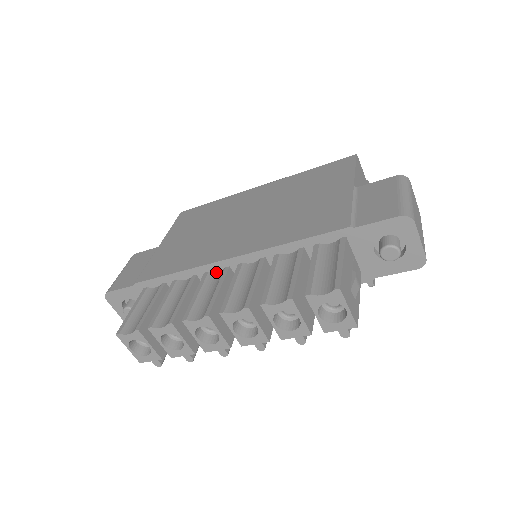
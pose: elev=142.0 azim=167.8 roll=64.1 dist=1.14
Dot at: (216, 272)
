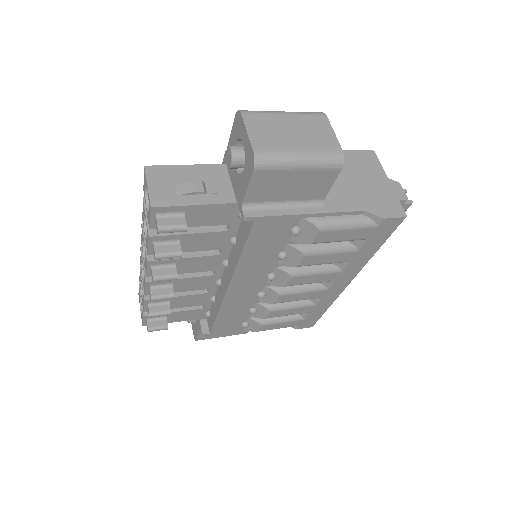
Dot at: occluded
